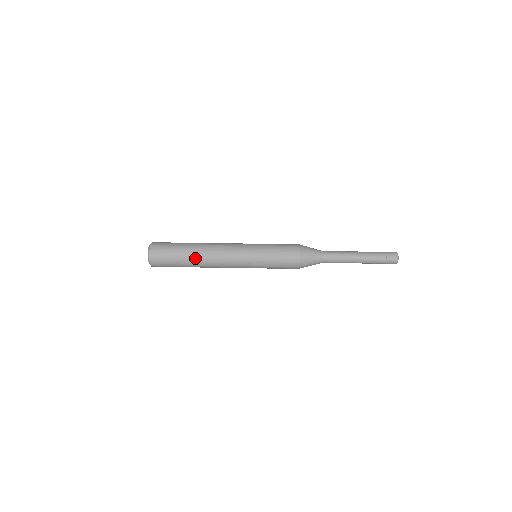
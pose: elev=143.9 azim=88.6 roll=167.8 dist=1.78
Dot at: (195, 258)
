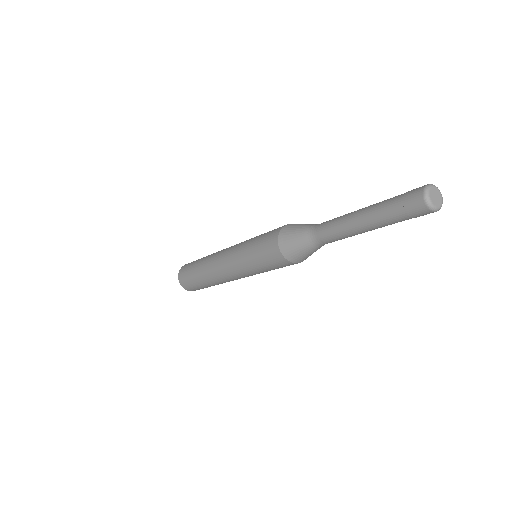
Dot at: occluded
